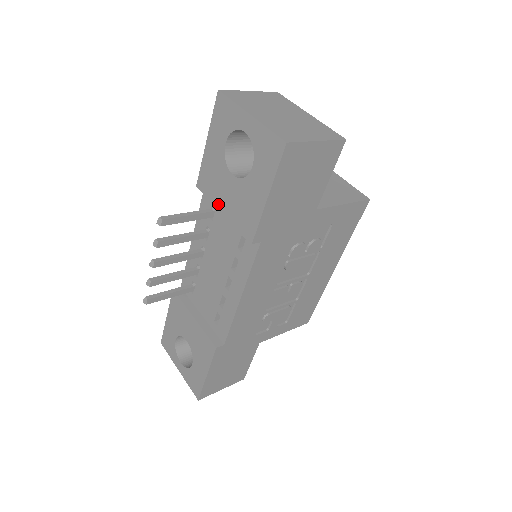
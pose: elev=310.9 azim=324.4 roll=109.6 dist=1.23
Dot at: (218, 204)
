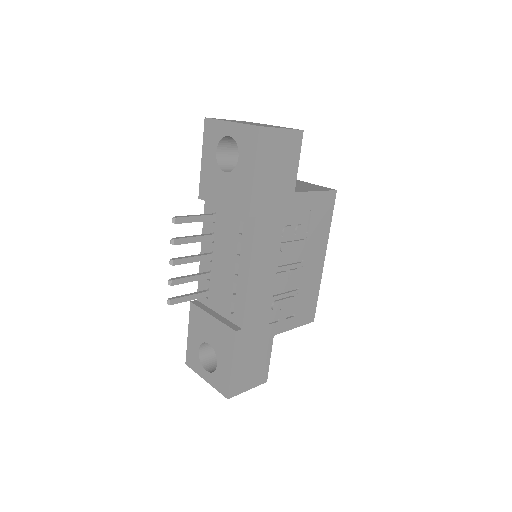
Dot at: (218, 202)
